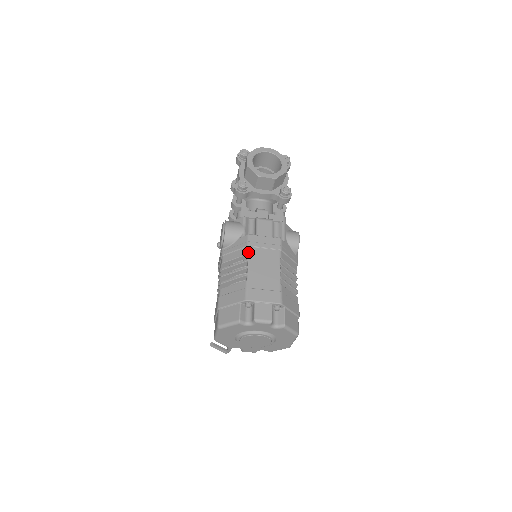
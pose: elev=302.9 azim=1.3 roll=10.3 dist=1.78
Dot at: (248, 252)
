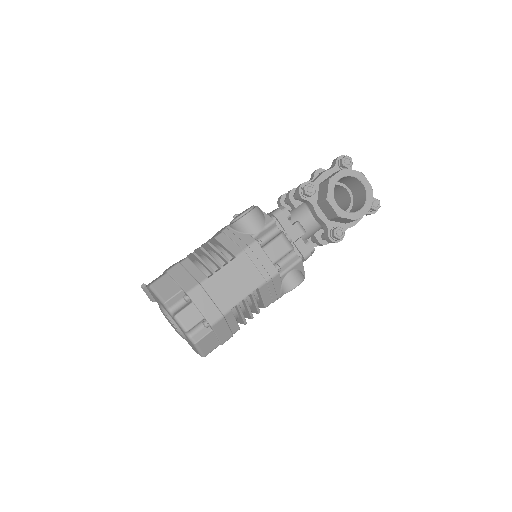
Dot at: (238, 255)
